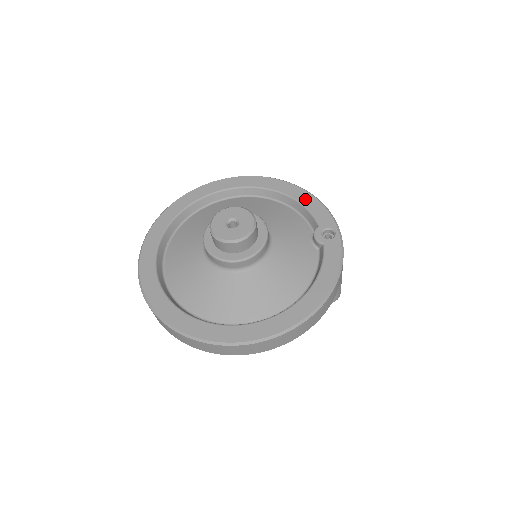
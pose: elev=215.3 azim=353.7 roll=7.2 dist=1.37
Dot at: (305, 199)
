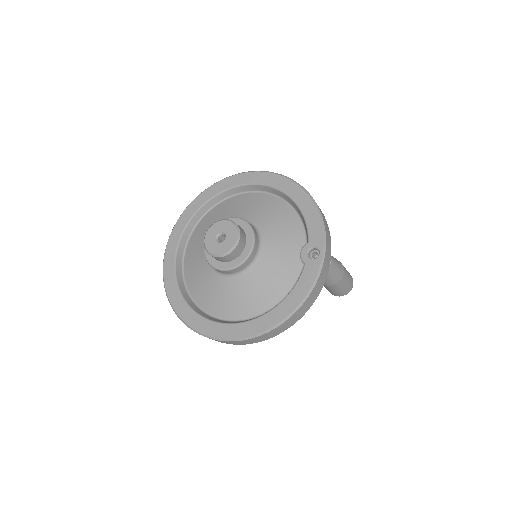
Dot at: (307, 210)
